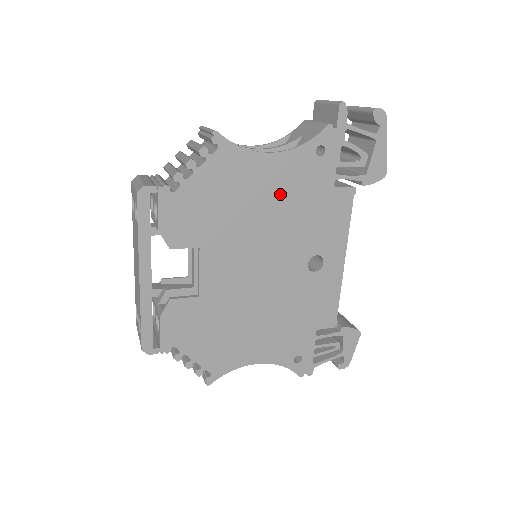
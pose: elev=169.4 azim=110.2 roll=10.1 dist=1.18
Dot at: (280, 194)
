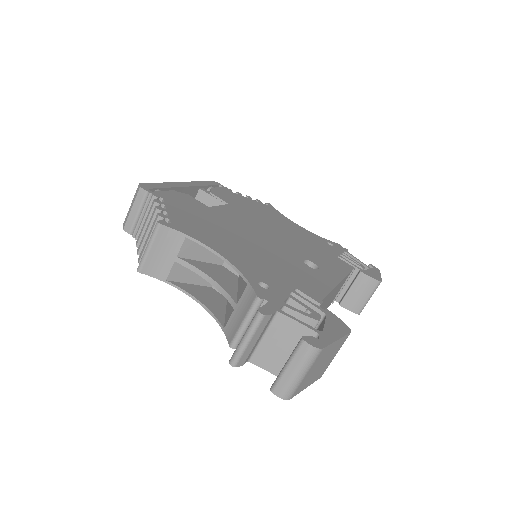
Dot at: occluded
